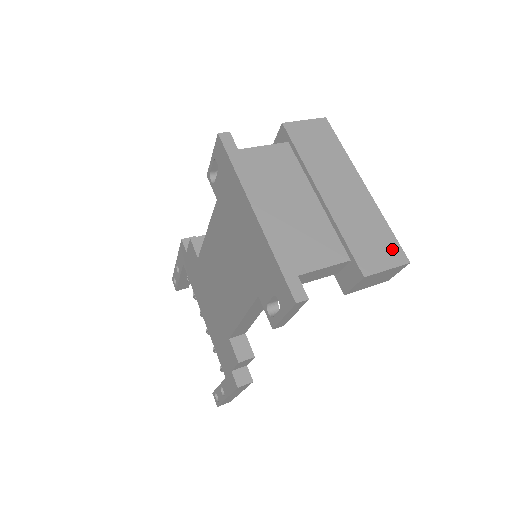
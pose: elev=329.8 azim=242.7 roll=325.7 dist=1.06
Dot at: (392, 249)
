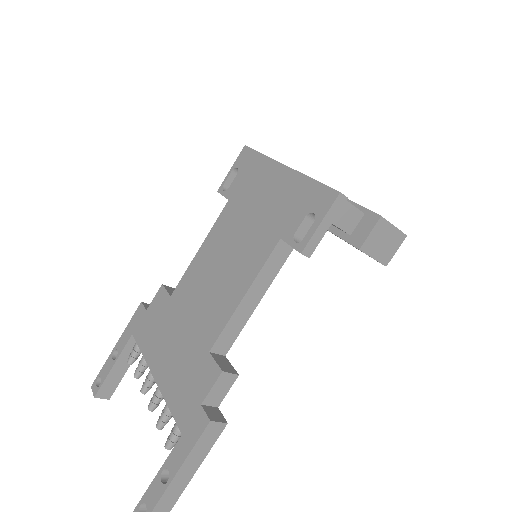
Dot at: occluded
